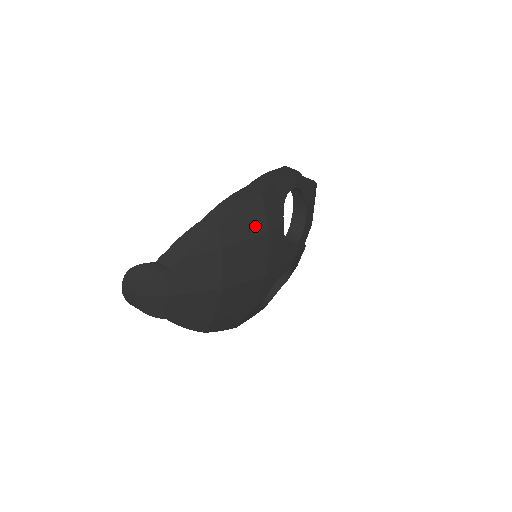
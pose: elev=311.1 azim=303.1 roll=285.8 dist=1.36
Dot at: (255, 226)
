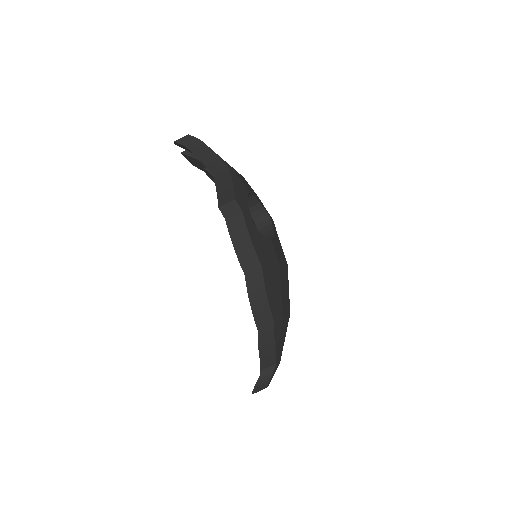
Dot at: (276, 279)
